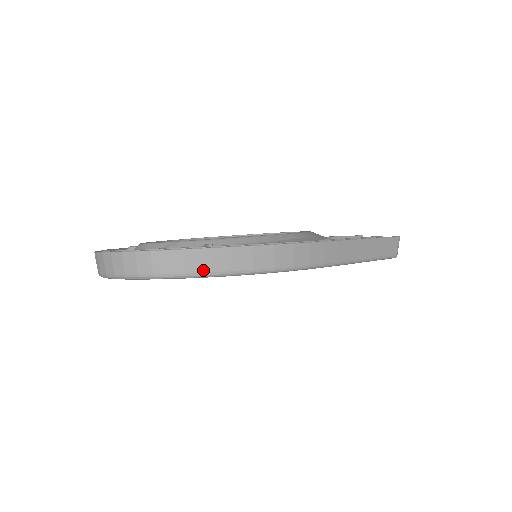
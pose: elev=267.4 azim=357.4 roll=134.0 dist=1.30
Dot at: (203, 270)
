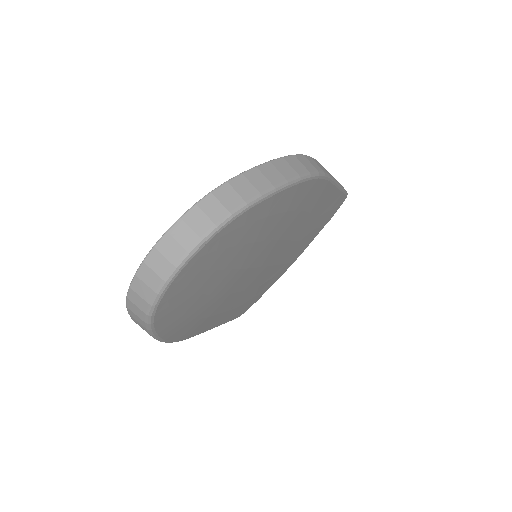
Dot at: (267, 186)
